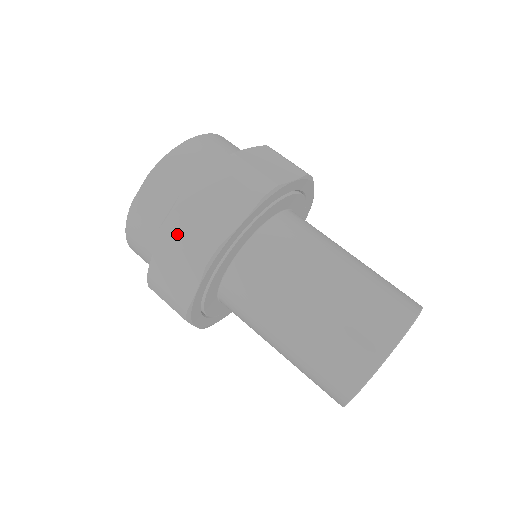
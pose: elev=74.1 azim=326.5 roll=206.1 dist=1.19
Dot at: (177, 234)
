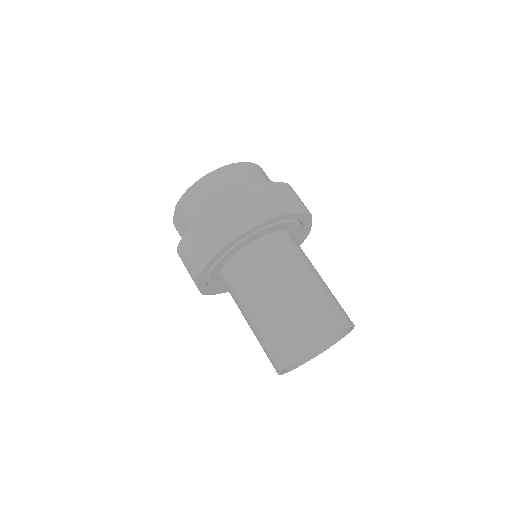
Dot at: (182, 258)
